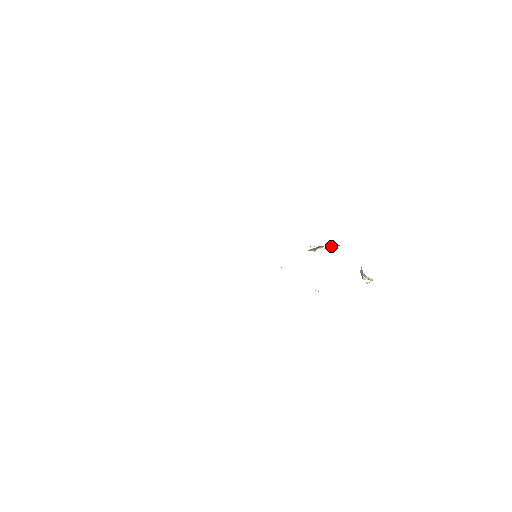
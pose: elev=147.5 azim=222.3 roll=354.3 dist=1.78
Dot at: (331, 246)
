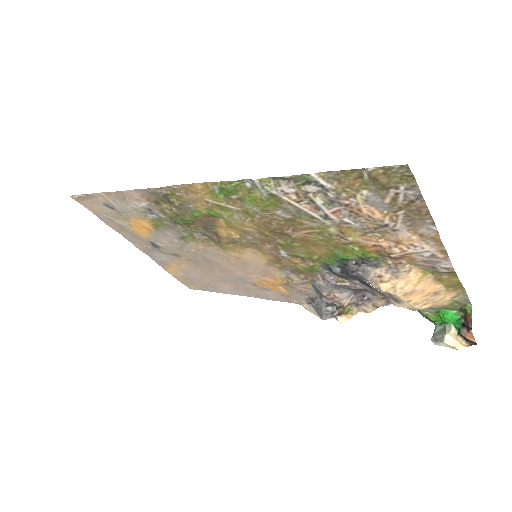
Dot at: (375, 304)
